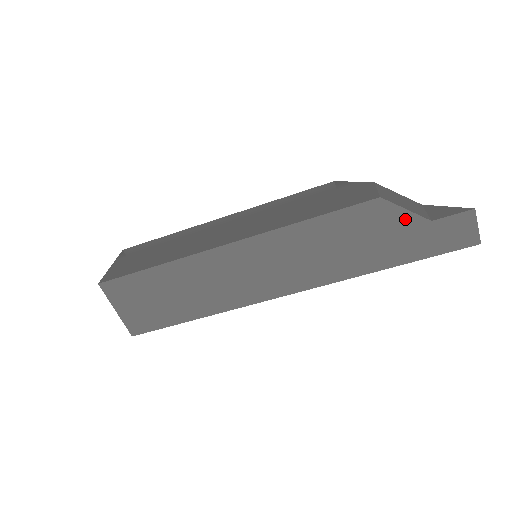
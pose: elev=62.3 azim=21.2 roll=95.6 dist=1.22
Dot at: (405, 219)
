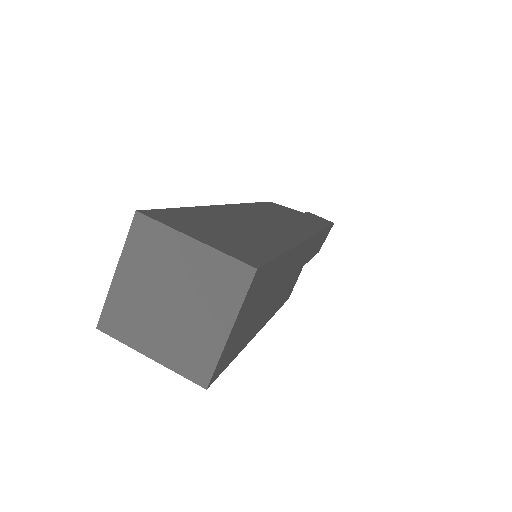
Dot at: (294, 211)
